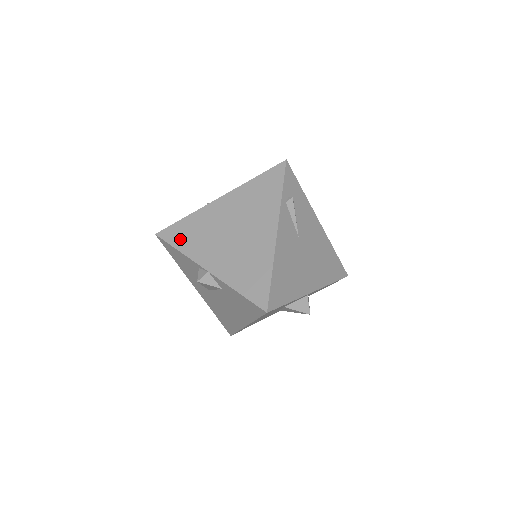
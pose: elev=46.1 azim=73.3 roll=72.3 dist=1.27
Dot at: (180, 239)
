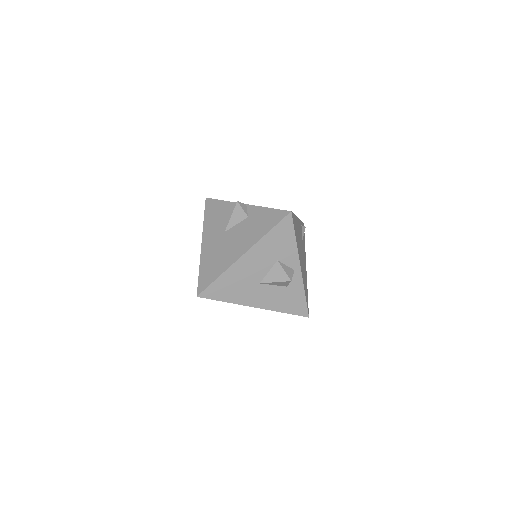
Dot at: occluded
